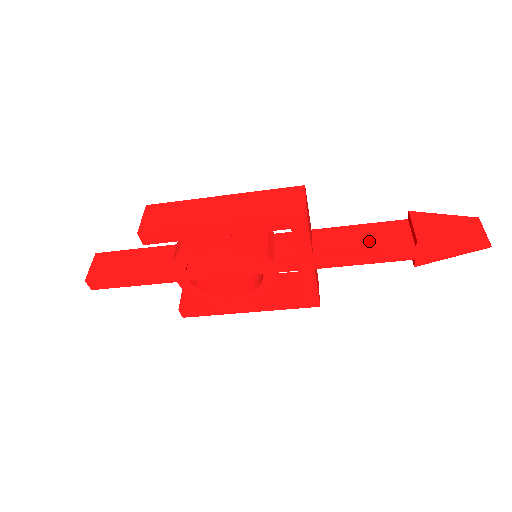
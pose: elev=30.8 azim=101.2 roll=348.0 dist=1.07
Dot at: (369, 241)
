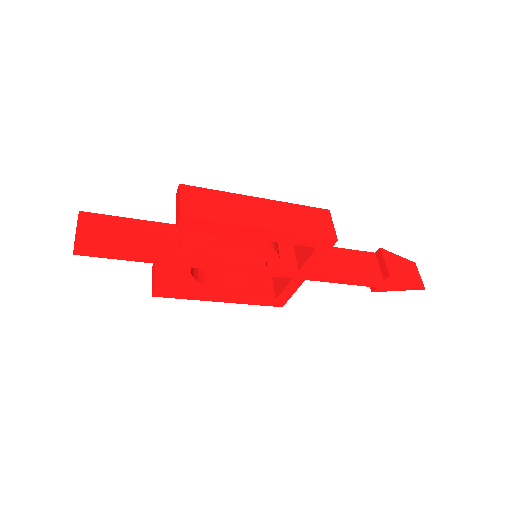
Dot at: (351, 266)
